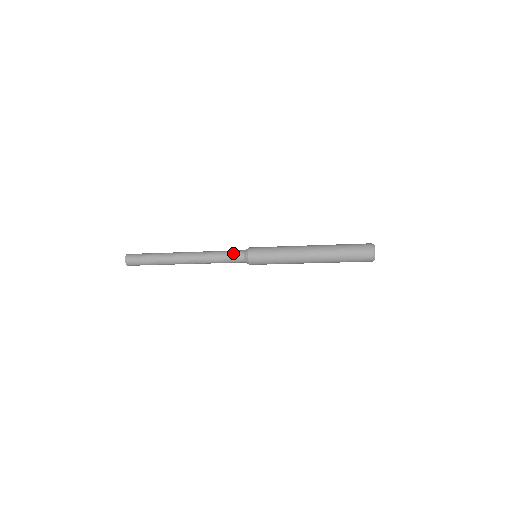
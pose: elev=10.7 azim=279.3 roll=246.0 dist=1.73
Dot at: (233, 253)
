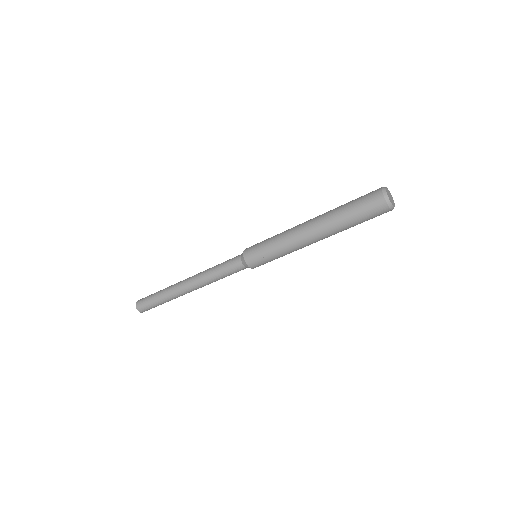
Dot at: (230, 266)
